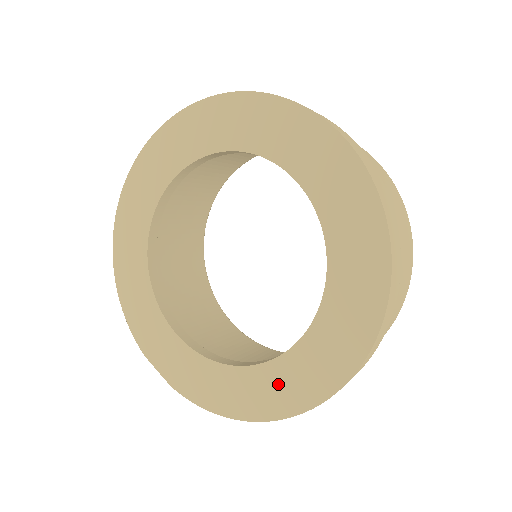
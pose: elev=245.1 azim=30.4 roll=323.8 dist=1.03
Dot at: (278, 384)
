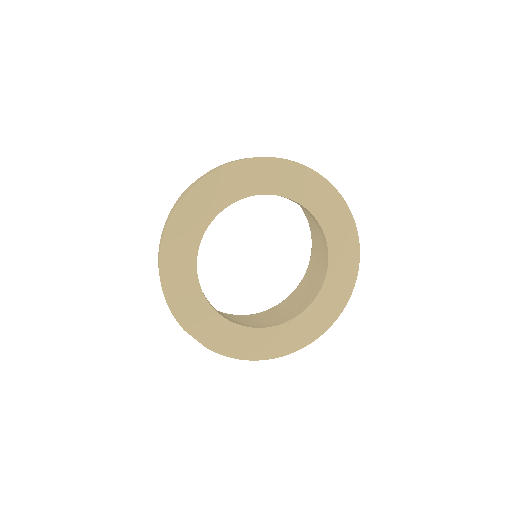
Dot at: (289, 335)
